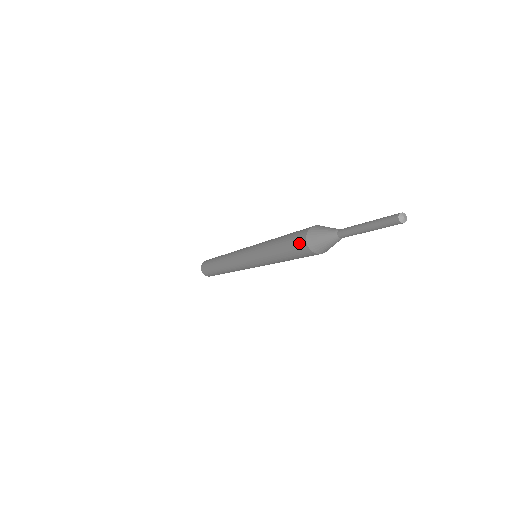
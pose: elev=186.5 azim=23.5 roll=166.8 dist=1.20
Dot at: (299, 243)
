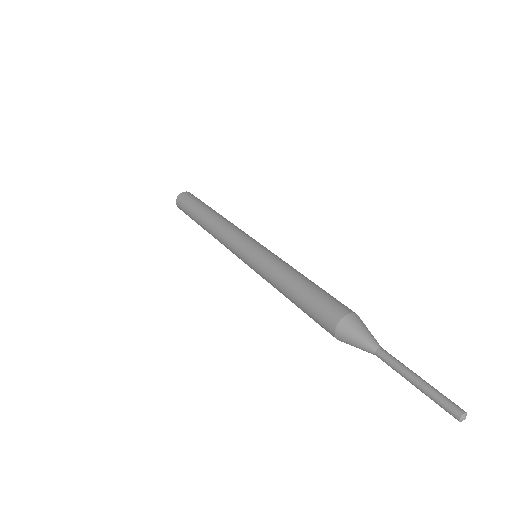
Dot at: (326, 318)
